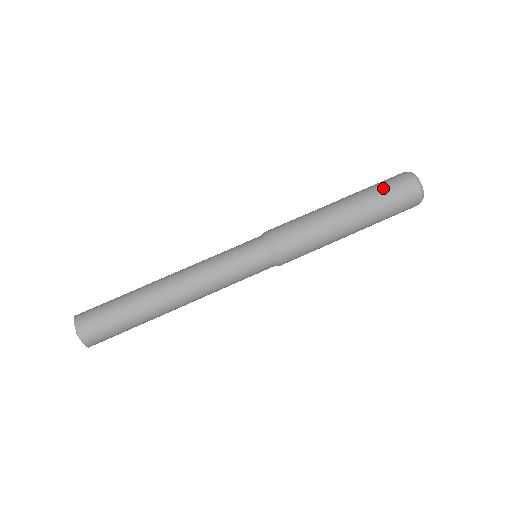
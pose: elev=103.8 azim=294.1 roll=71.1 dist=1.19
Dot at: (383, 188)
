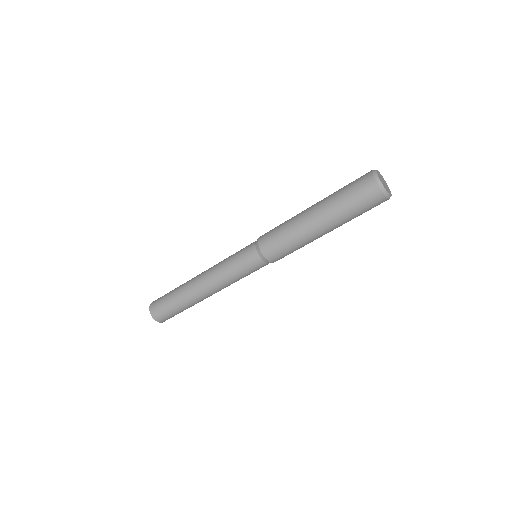
Dot at: (349, 199)
